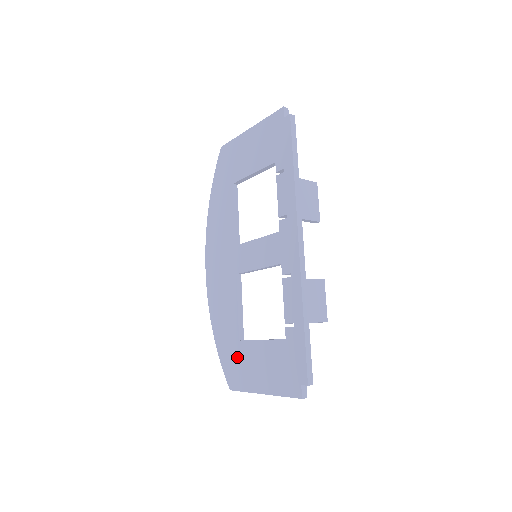
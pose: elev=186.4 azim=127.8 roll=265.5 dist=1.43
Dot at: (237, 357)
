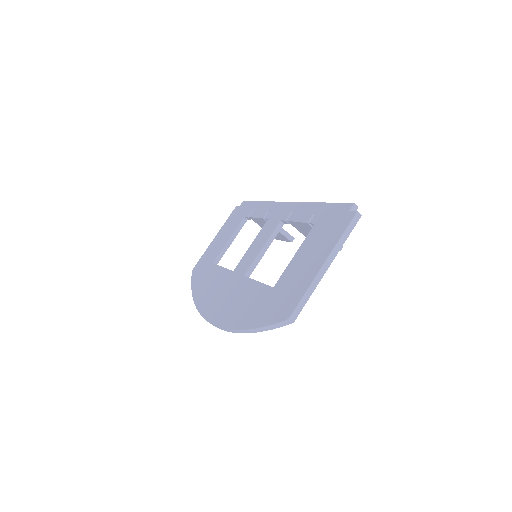
Dot at: (279, 295)
